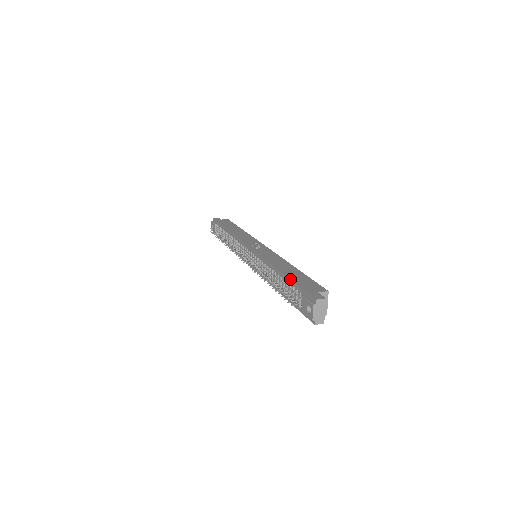
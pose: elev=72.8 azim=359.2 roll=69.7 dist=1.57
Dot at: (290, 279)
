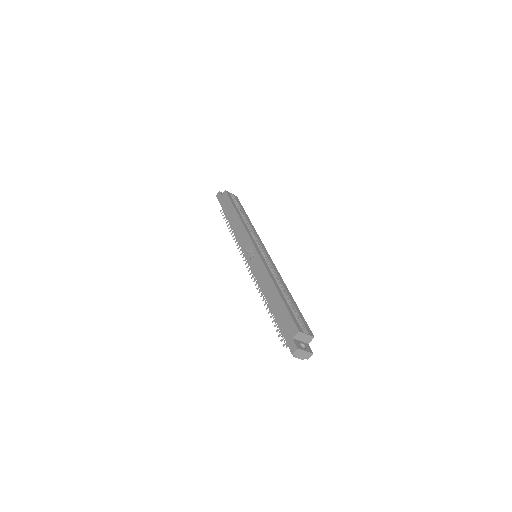
Dot at: occluded
